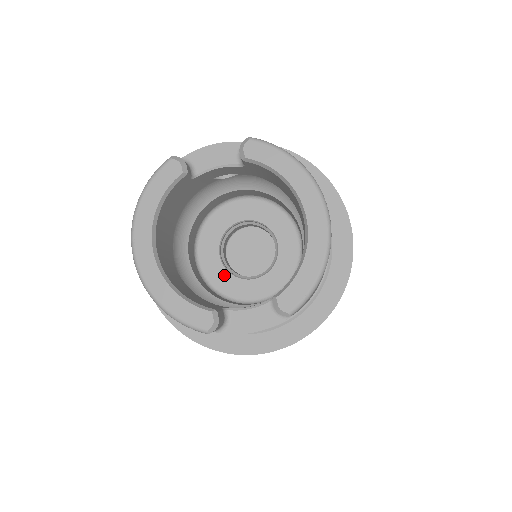
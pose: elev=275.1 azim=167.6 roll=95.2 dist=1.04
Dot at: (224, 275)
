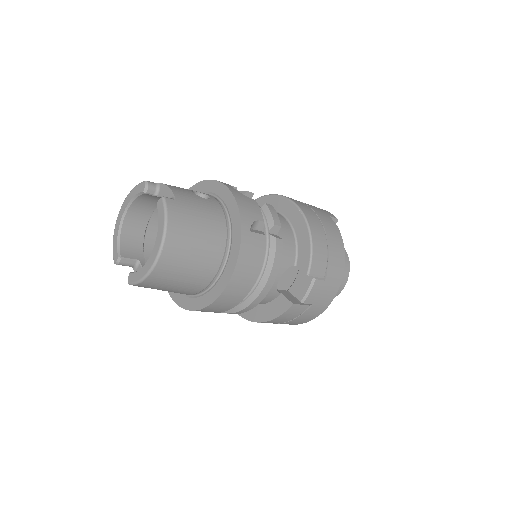
Dot at: occluded
